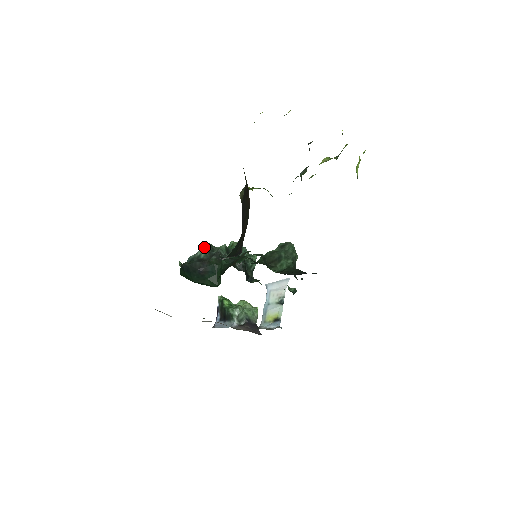
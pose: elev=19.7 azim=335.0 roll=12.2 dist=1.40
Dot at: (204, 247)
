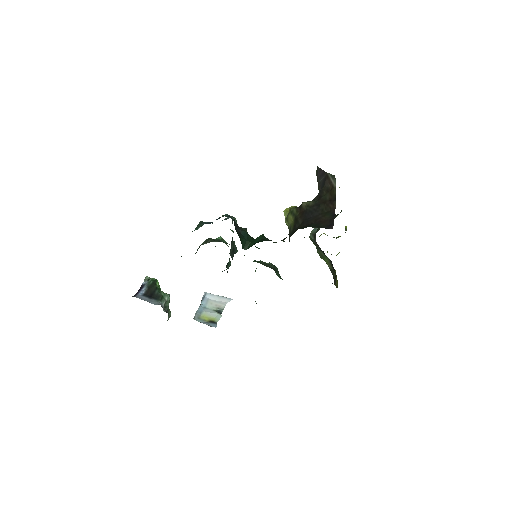
Dot at: occluded
